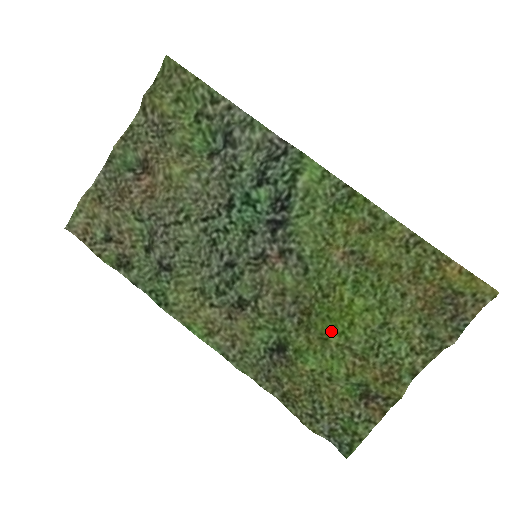
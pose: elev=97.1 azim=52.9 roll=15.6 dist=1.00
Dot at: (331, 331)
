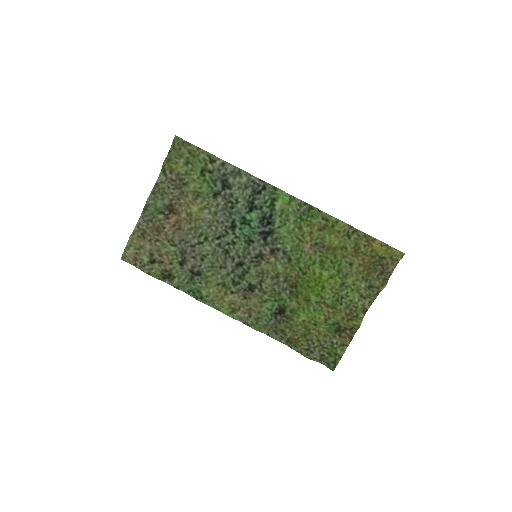
Dot at: (311, 294)
